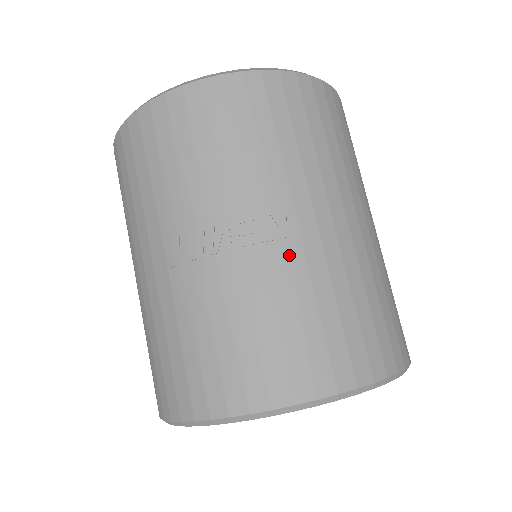
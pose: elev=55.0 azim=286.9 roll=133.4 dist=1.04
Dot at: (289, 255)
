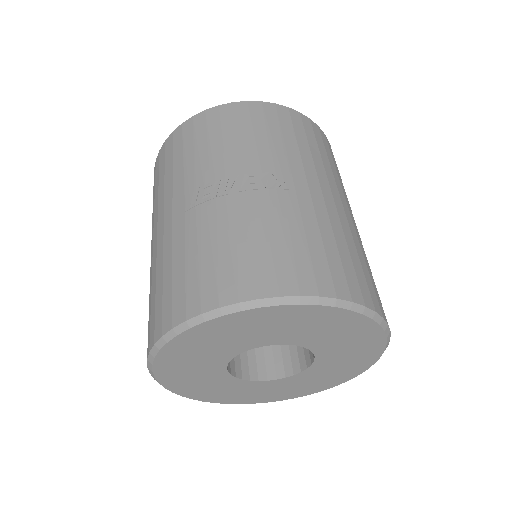
Dot at: (285, 199)
